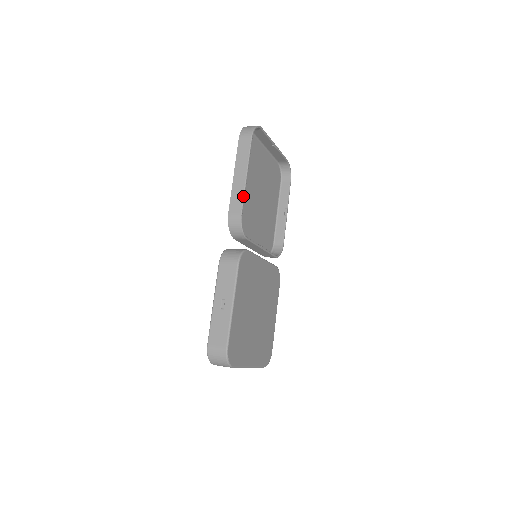
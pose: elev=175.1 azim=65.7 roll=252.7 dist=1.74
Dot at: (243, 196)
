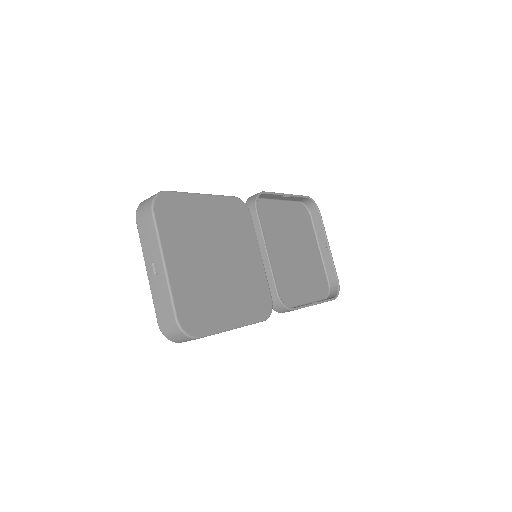
Dot at: (274, 192)
